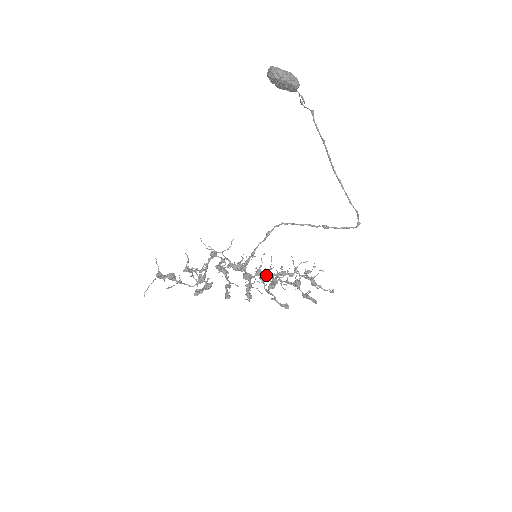
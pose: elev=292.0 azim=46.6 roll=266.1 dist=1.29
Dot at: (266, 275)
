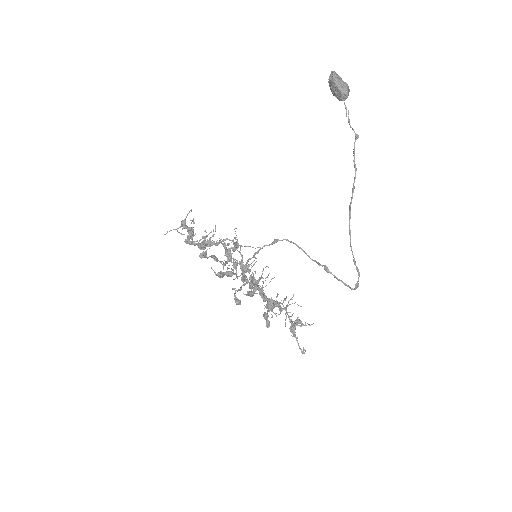
Dot at: (259, 289)
